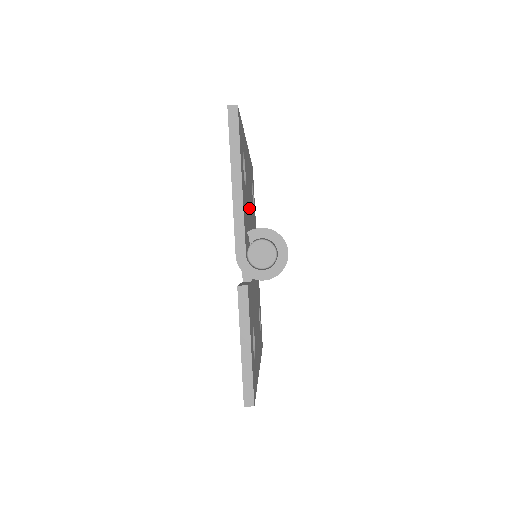
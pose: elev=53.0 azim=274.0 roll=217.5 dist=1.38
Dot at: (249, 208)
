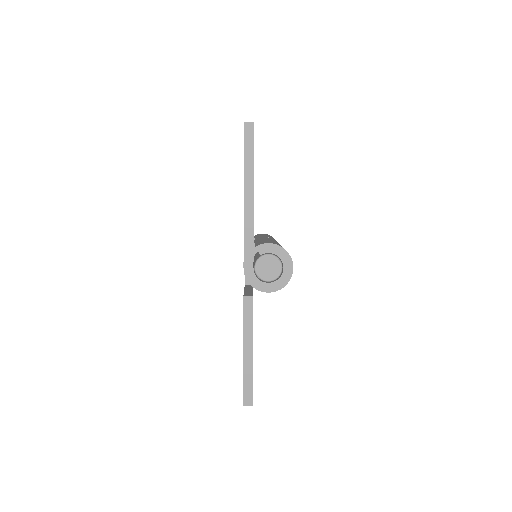
Dot at: occluded
